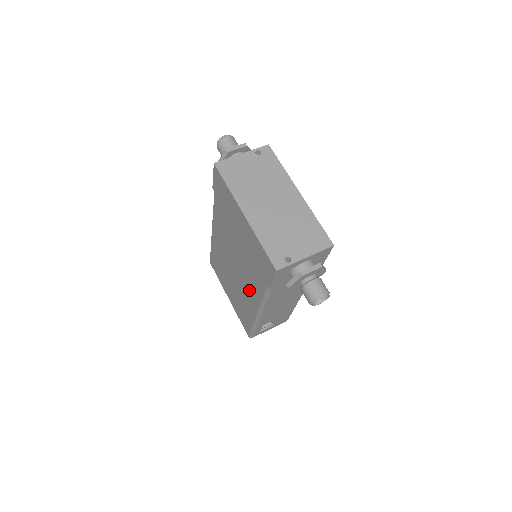
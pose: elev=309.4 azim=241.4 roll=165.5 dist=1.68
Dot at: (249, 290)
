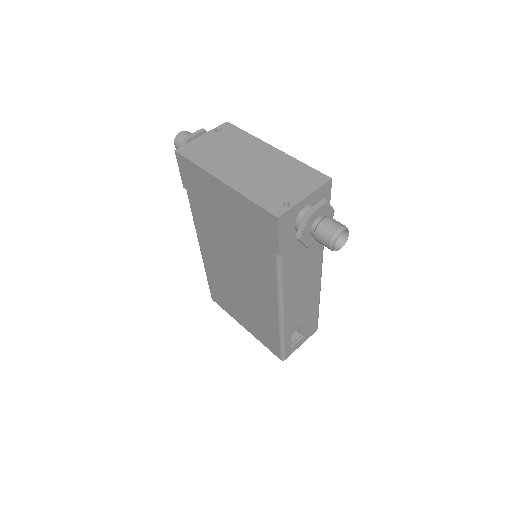
Dot at: (260, 287)
